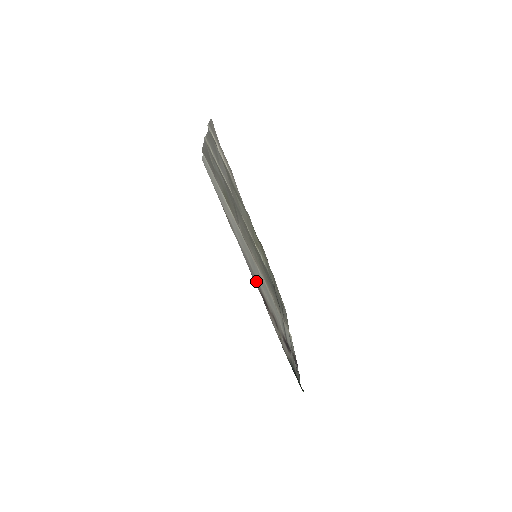
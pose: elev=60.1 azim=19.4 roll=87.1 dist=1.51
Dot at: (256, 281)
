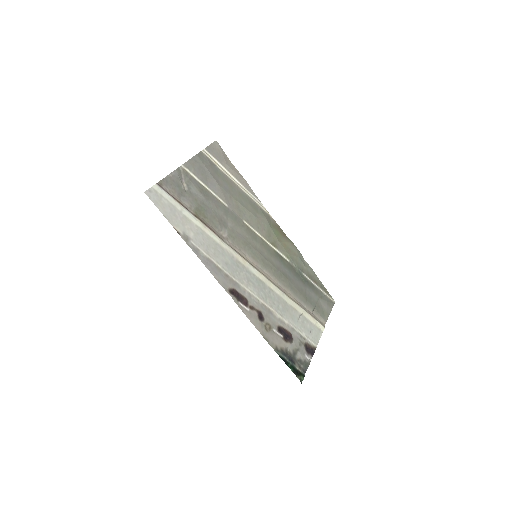
Dot at: (227, 281)
